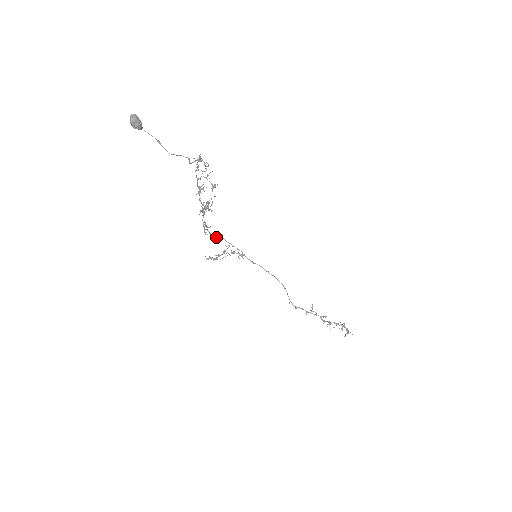
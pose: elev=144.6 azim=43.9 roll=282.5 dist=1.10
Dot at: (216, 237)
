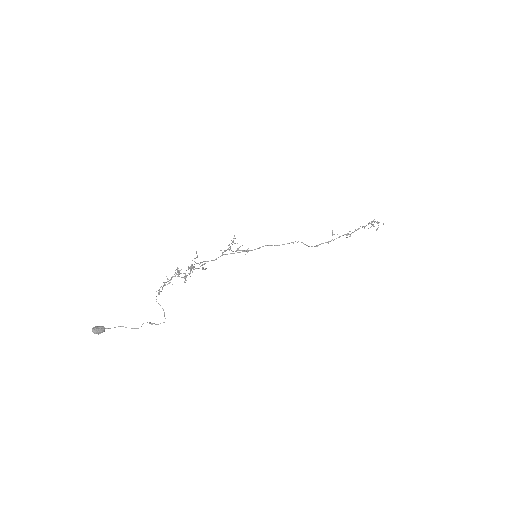
Dot at: (216, 259)
